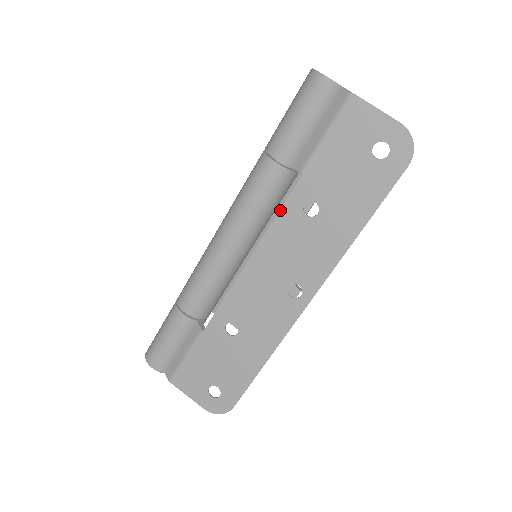
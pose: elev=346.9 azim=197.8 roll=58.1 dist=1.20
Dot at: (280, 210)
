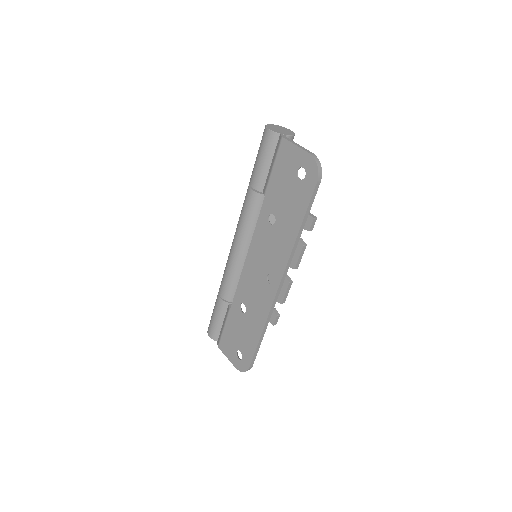
Dot at: (257, 222)
